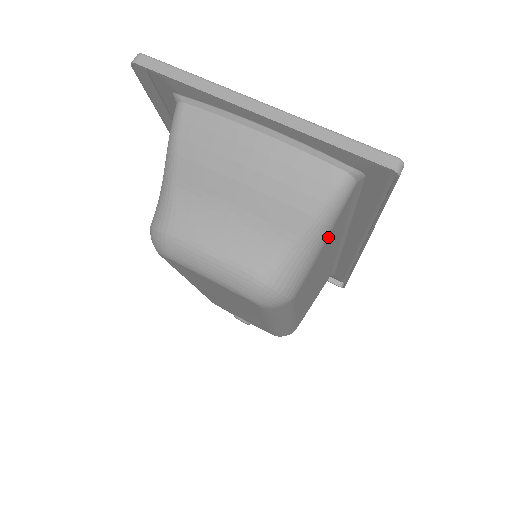
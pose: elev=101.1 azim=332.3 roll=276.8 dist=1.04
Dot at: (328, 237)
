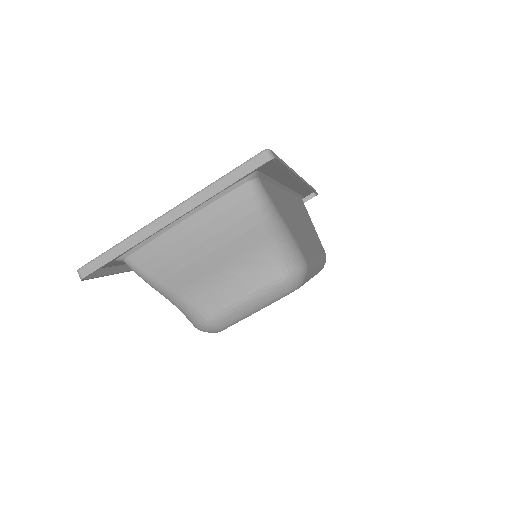
Dot at: (281, 216)
